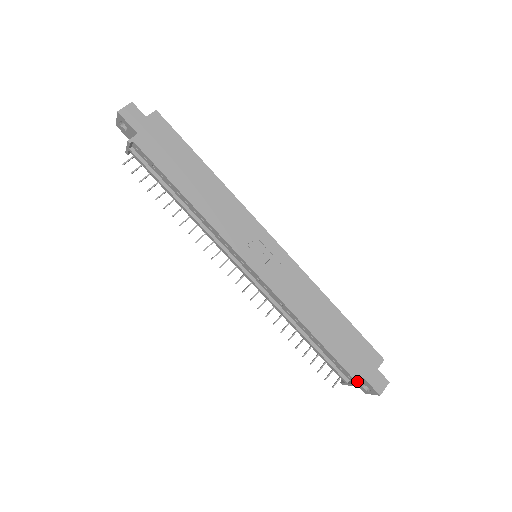
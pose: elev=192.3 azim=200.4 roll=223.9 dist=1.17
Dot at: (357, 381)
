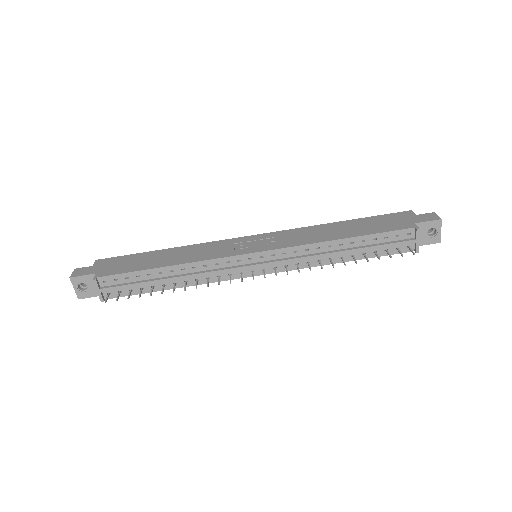
Dot at: (415, 227)
